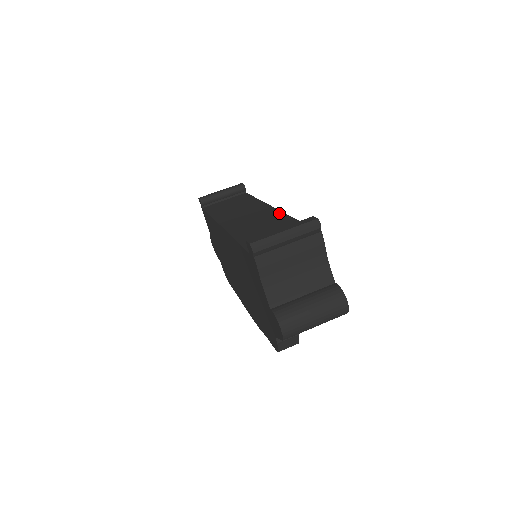
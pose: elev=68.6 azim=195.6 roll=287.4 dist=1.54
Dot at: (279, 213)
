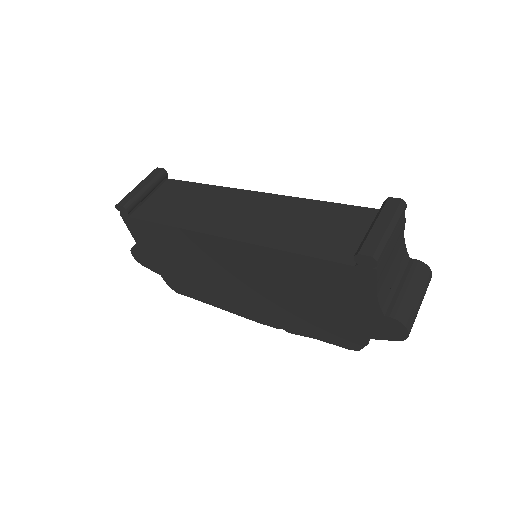
Dot at: (289, 199)
